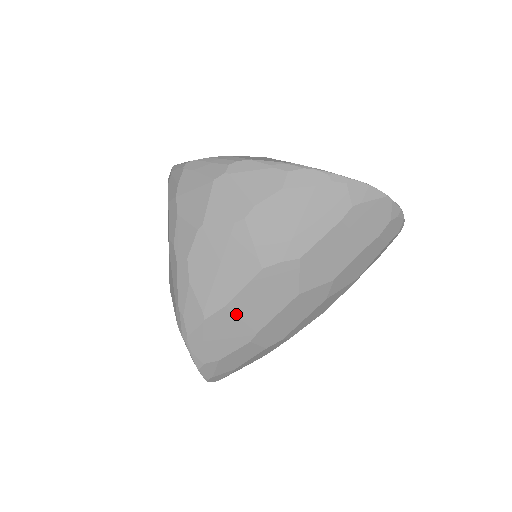
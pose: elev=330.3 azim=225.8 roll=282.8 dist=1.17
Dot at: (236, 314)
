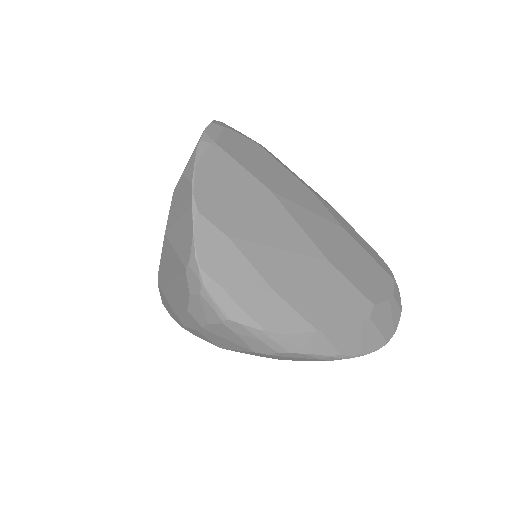
Dot at: occluded
